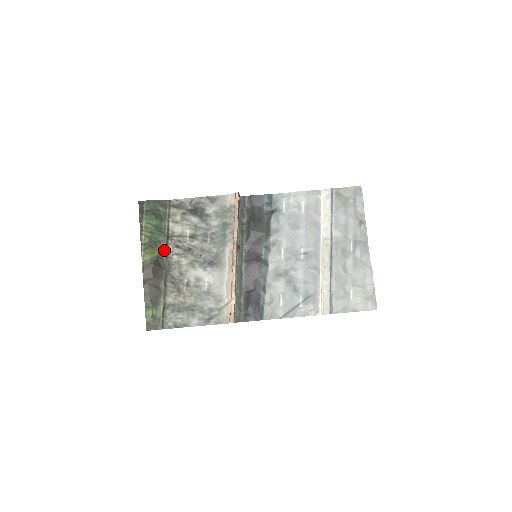
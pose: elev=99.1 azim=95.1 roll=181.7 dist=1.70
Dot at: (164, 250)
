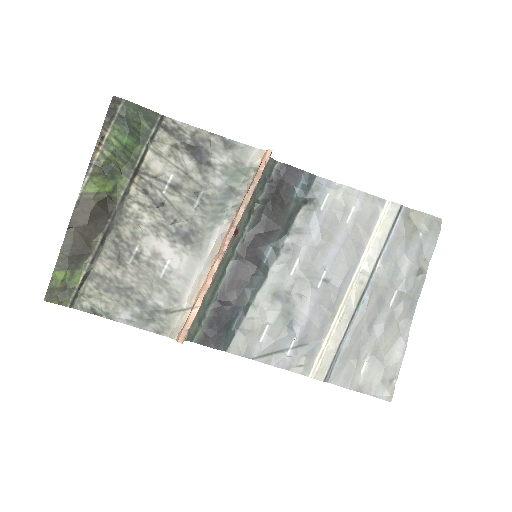
Dot at: (122, 188)
